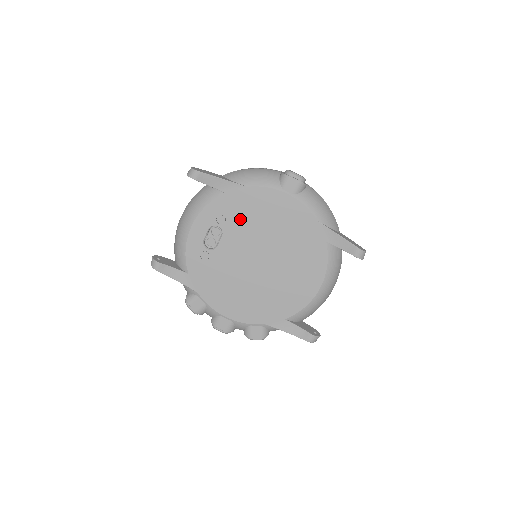
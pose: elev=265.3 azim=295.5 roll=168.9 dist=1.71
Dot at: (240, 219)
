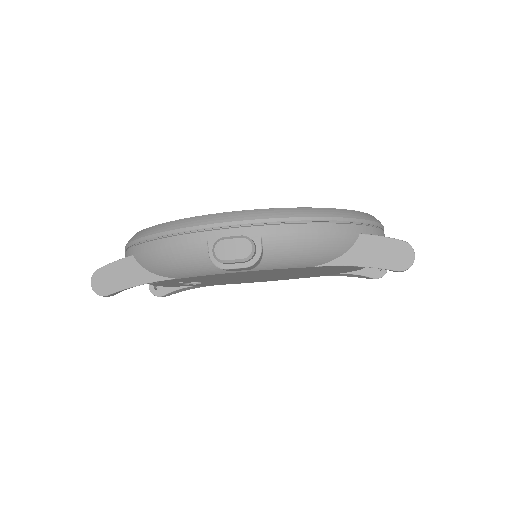
Dot at: occluded
